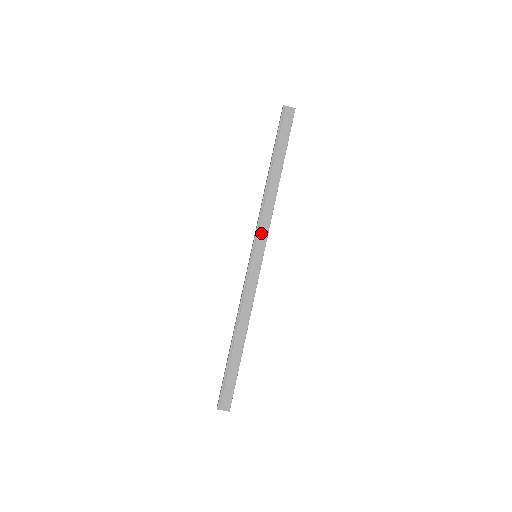
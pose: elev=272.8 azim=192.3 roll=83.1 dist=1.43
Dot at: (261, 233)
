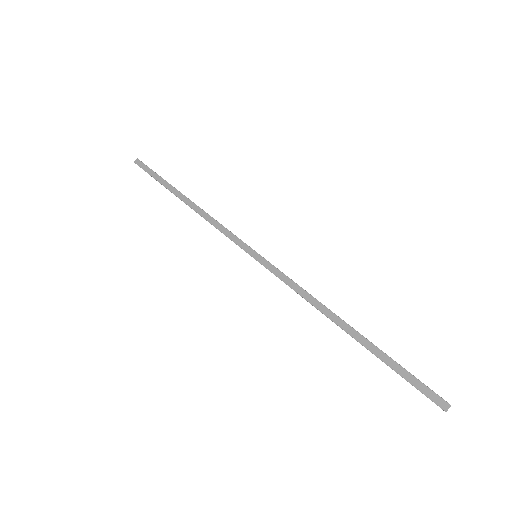
Dot at: occluded
